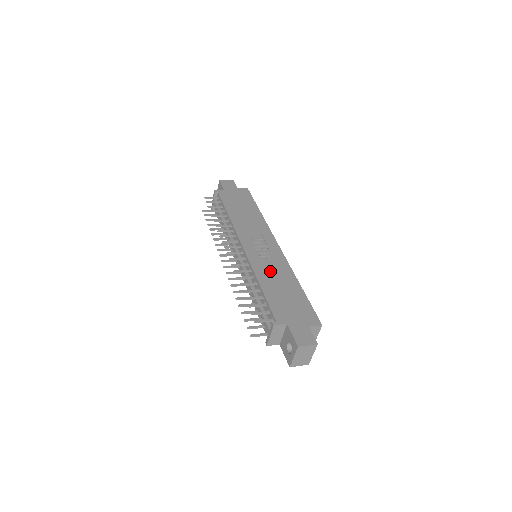
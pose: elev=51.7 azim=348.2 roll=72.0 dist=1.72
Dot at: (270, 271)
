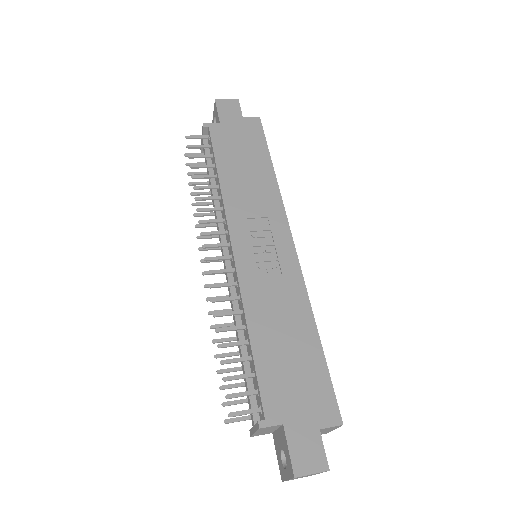
Dot at: (271, 302)
